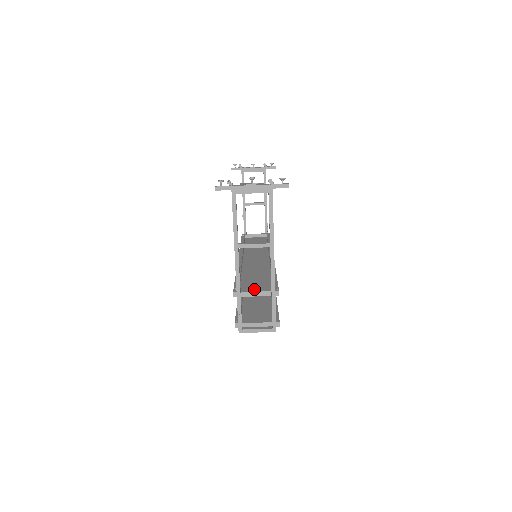
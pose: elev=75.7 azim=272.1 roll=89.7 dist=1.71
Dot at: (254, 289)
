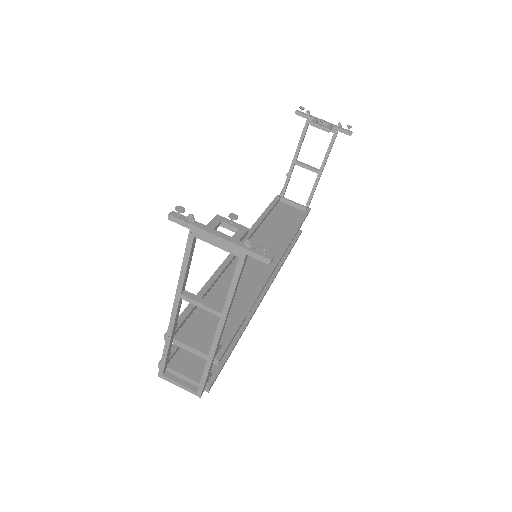
Dot at: (200, 333)
